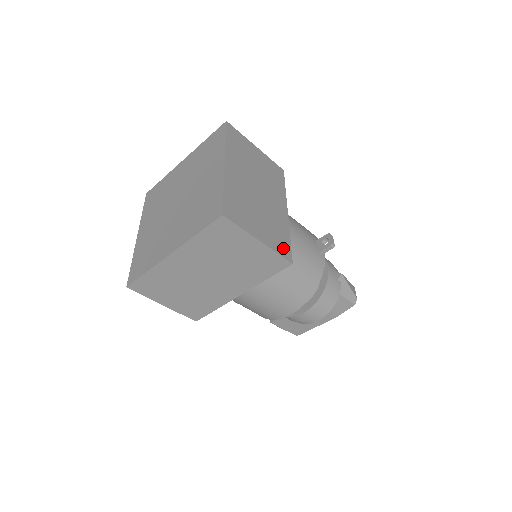
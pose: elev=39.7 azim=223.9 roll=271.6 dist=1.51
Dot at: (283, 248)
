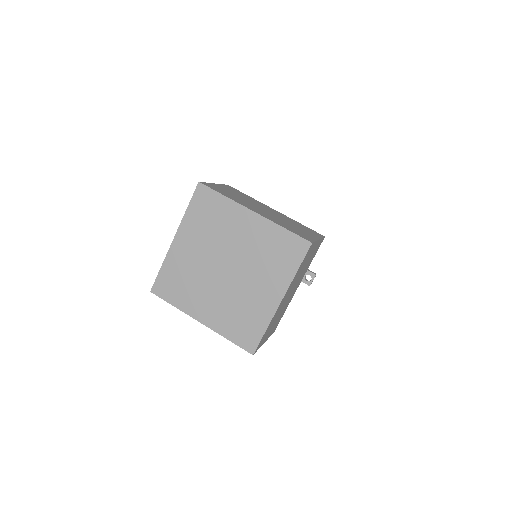
Dot at: occluded
